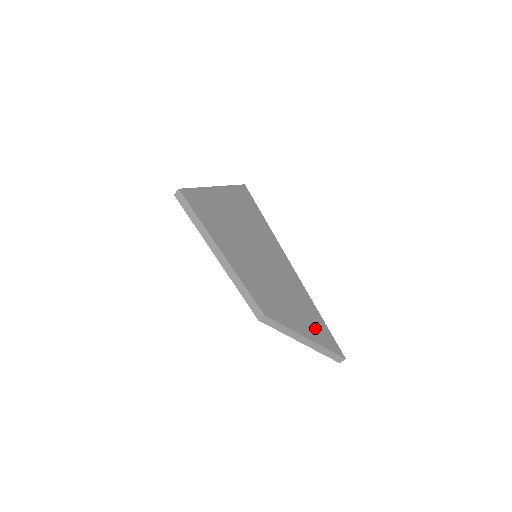
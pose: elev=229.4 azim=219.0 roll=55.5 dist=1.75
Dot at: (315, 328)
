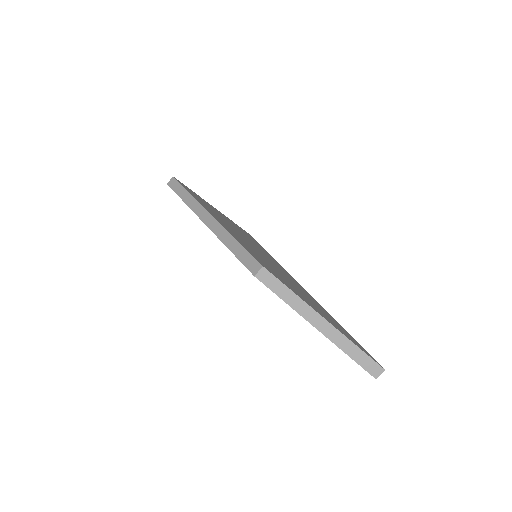
Dot at: (335, 324)
